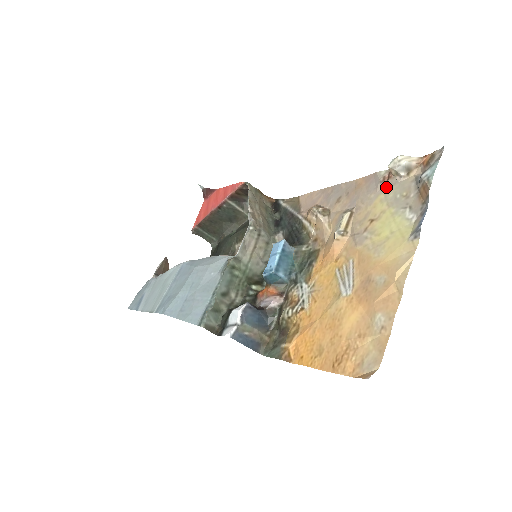
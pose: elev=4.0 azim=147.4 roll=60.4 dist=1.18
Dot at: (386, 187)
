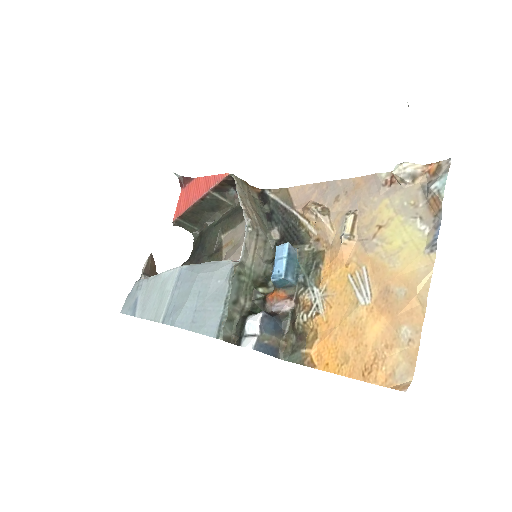
Dot at: (390, 192)
